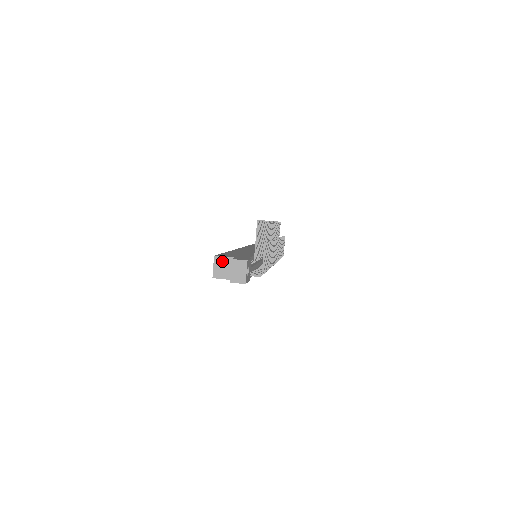
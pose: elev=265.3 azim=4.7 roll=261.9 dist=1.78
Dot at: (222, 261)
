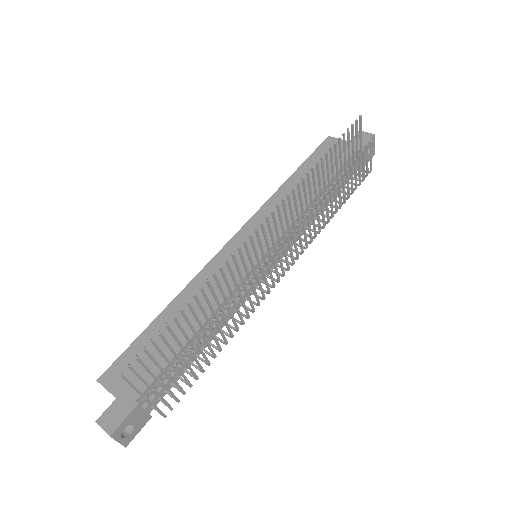
Dot at: (107, 390)
